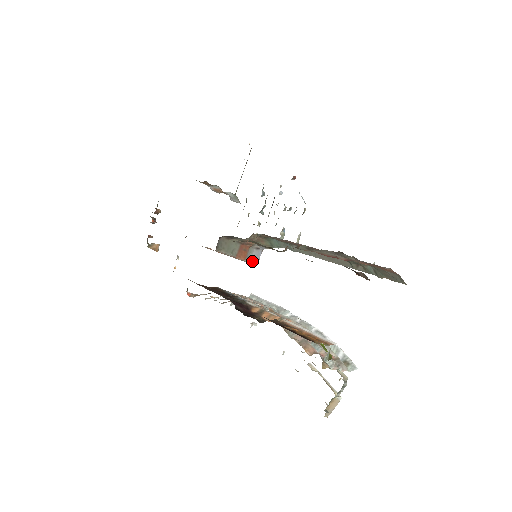
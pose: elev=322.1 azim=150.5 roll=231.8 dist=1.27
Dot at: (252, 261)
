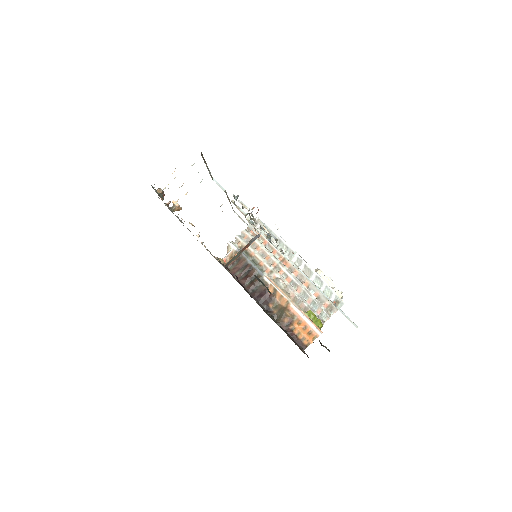
Dot at: occluded
